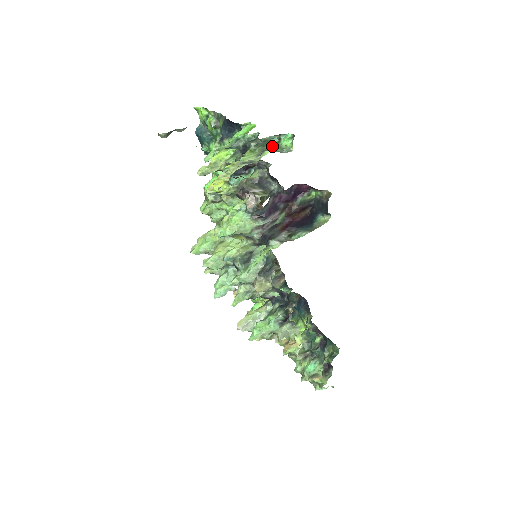
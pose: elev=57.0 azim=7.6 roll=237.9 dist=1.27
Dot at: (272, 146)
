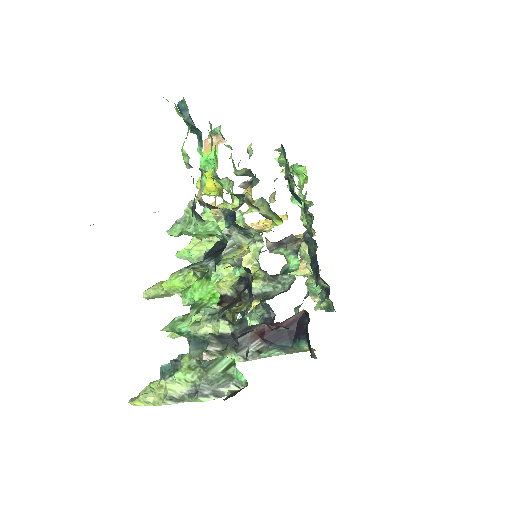
Dot at: (219, 373)
